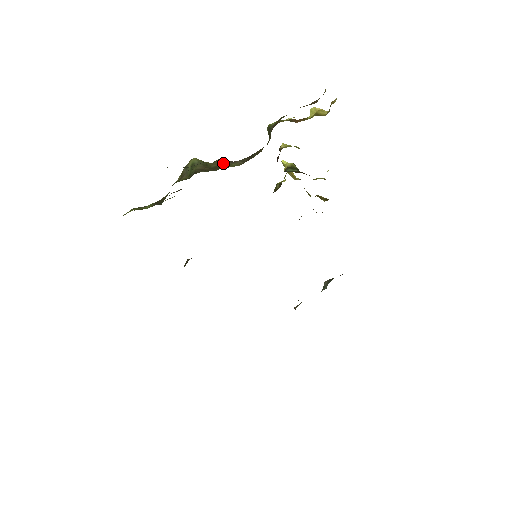
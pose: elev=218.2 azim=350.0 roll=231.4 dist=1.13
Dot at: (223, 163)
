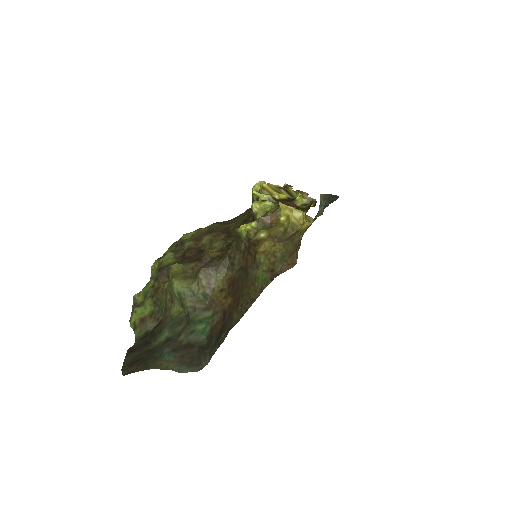
Dot at: (207, 280)
